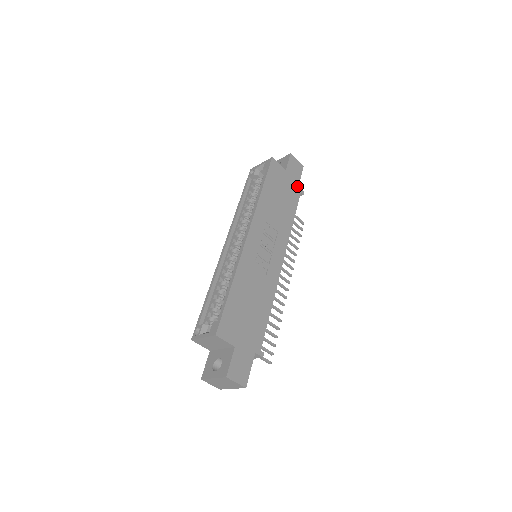
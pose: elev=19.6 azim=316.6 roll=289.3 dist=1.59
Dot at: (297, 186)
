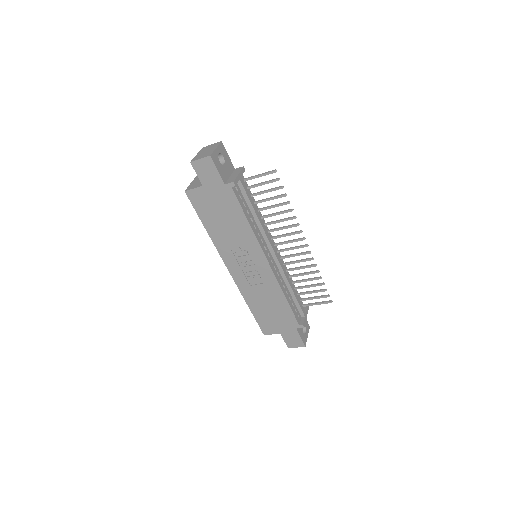
Dot at: (223, 186)
